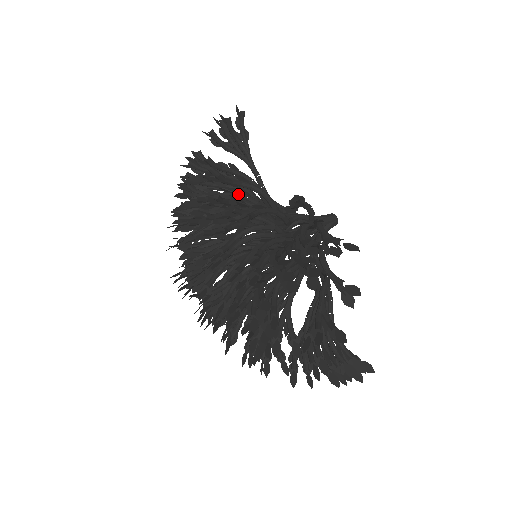
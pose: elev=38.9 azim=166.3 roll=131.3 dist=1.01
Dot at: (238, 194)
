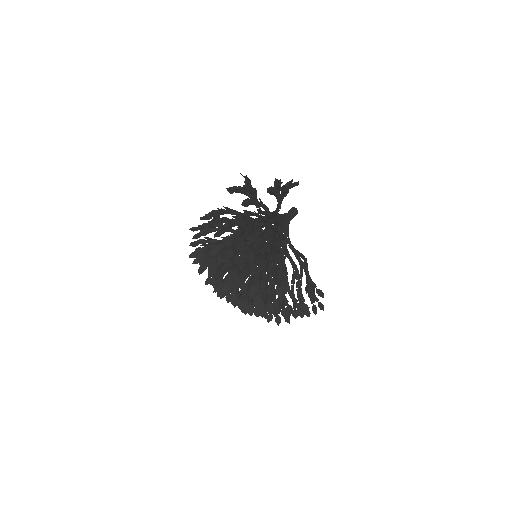
Dot at: (270, 236)
